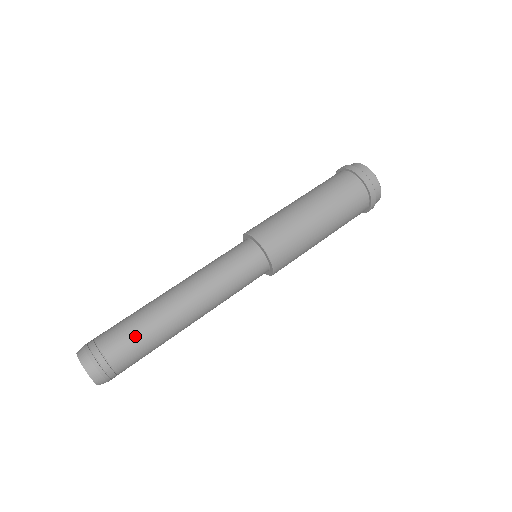
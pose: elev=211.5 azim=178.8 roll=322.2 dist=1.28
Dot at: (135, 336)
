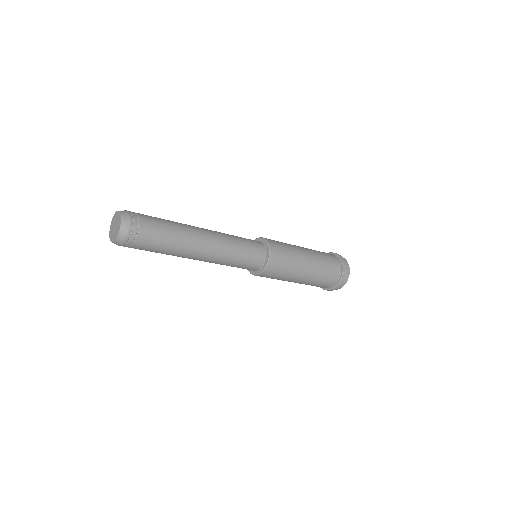
Dot at: (165, 234)
